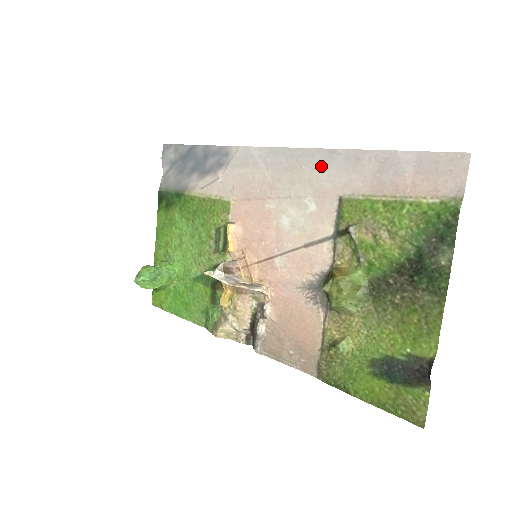
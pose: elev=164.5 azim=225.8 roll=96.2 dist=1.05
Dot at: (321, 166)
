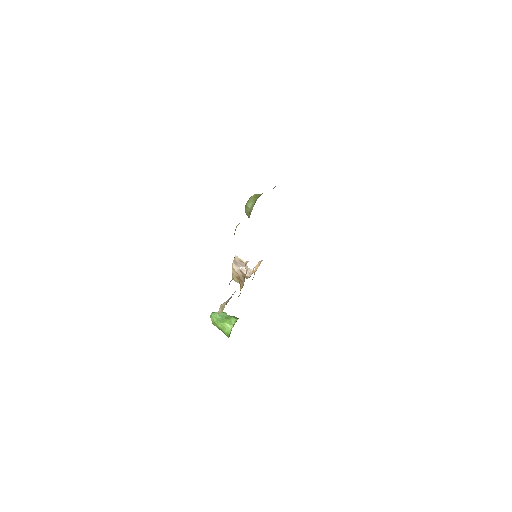
Dot at: occluded
